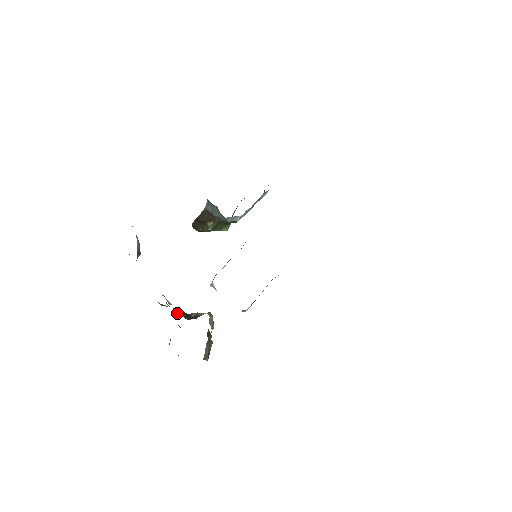
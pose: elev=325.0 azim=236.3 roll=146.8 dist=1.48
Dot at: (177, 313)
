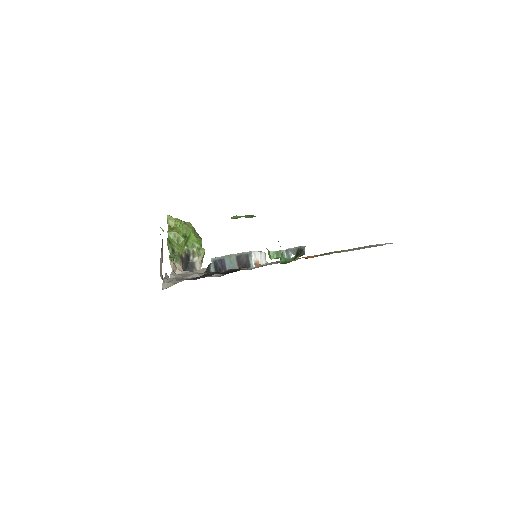
Dot at: (181, 243)
